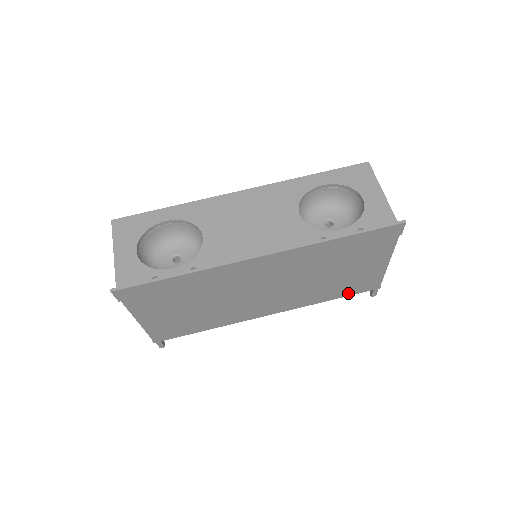
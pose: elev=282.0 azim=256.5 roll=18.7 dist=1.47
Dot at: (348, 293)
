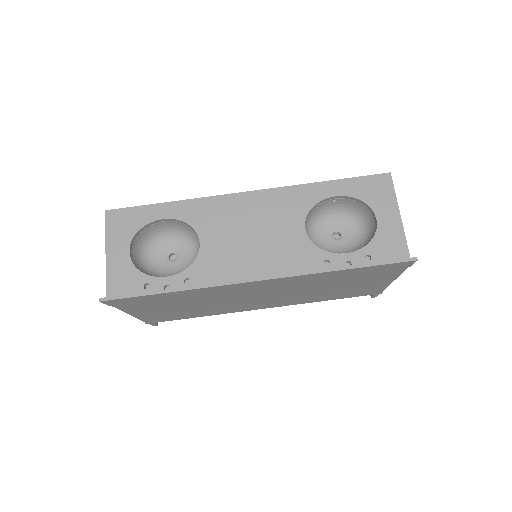
Dot at: (347, 296)
